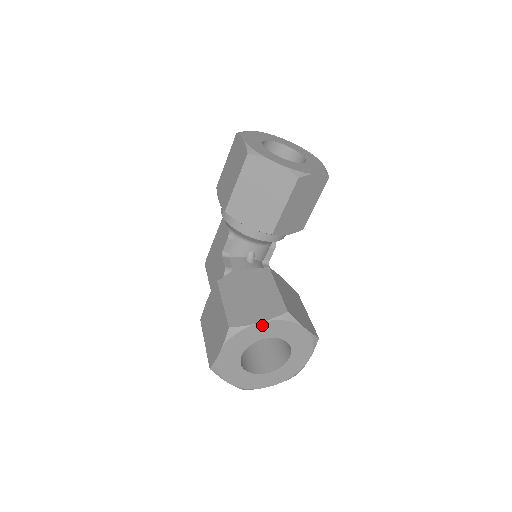
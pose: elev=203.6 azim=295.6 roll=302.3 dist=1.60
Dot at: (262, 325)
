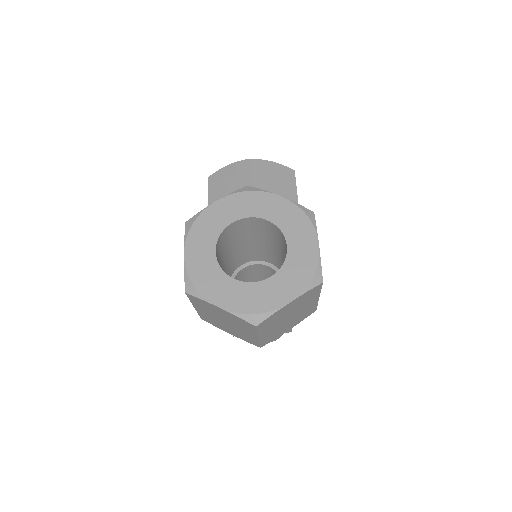
Dot at: (221, 204)
